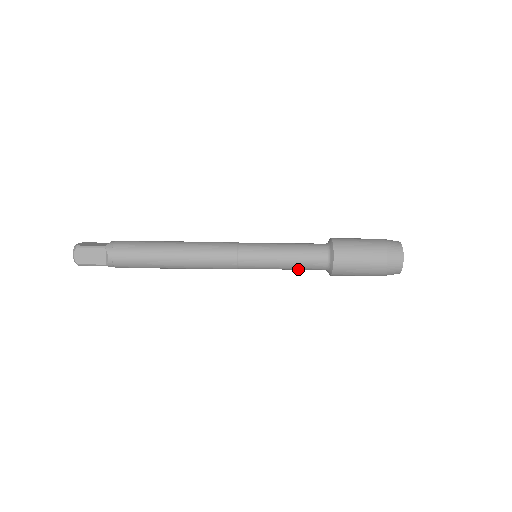
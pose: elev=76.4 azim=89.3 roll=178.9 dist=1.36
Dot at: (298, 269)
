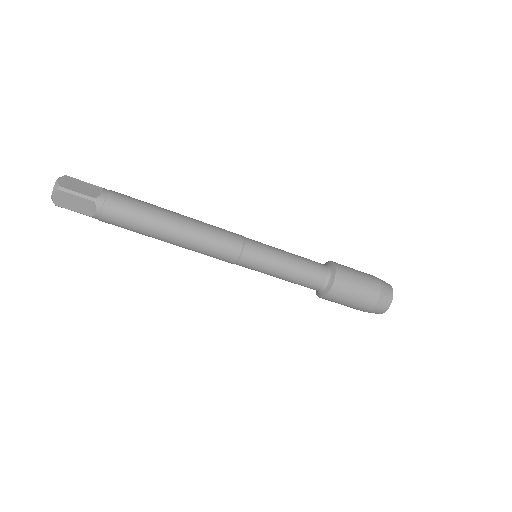
Dot at: occluded
